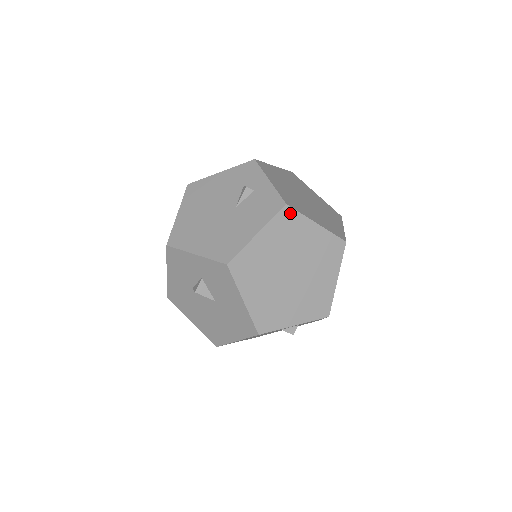
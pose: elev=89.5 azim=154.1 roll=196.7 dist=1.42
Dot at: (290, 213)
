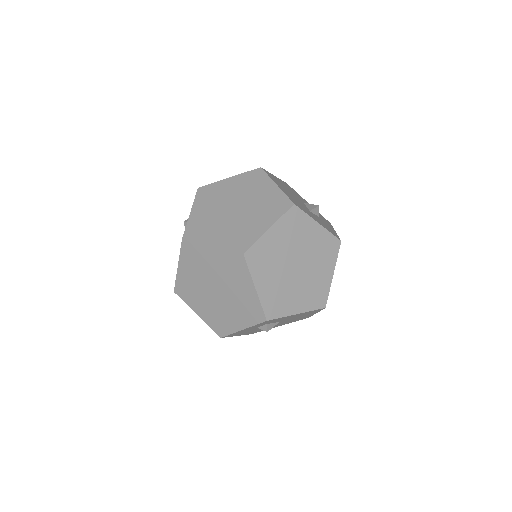
Dot at: (188, 245)
